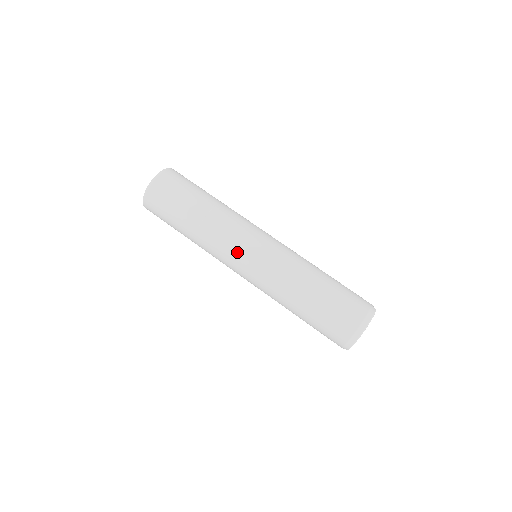
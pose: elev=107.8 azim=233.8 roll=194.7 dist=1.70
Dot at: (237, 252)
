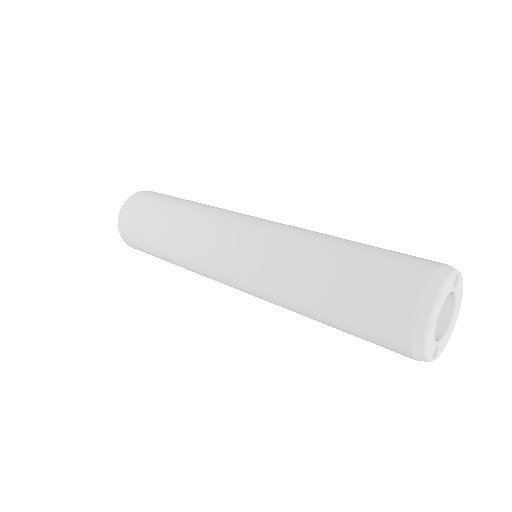
Dot at: (230, 223)
